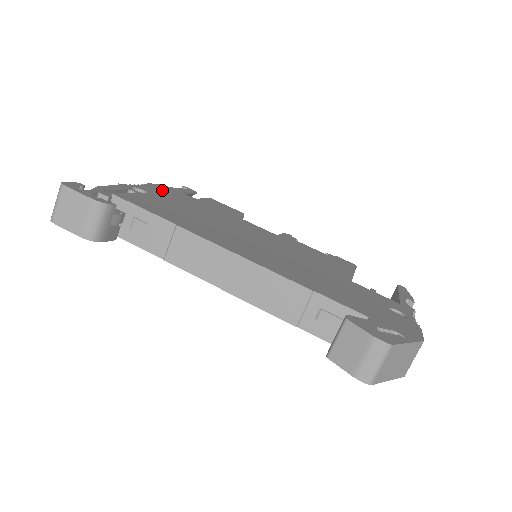
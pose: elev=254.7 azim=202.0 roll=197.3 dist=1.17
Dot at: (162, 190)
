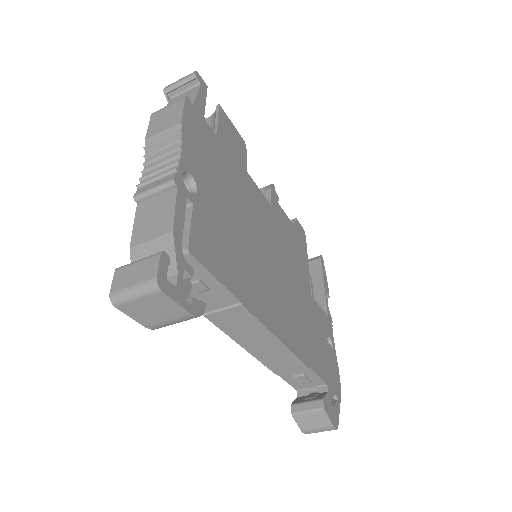
Dot at: (197, 141)
